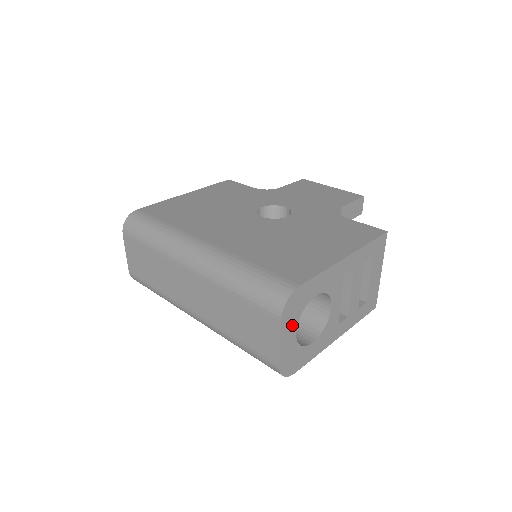
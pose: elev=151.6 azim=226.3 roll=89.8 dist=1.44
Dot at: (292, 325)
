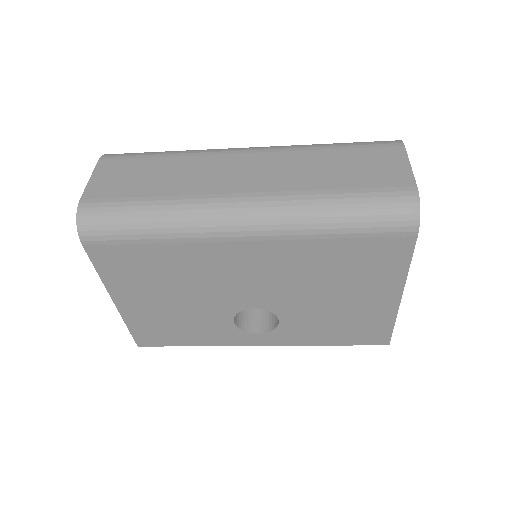
Dot at: occluded
